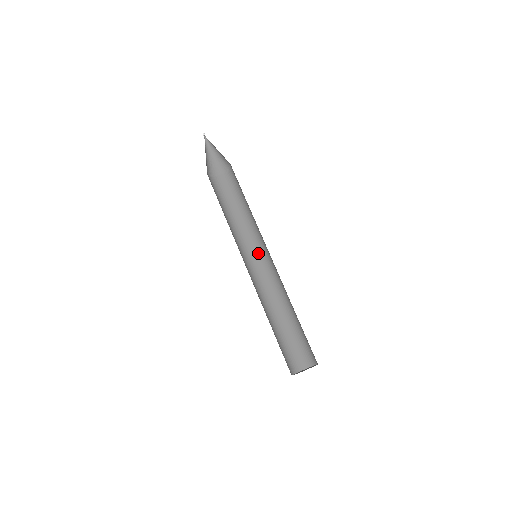
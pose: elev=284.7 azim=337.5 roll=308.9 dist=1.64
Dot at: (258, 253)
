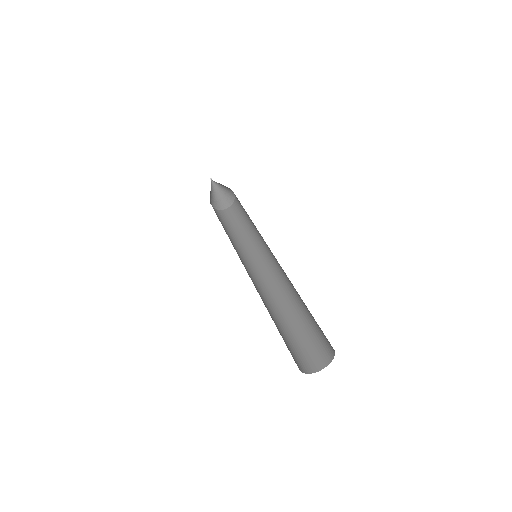
Dot at: (265, 257)
